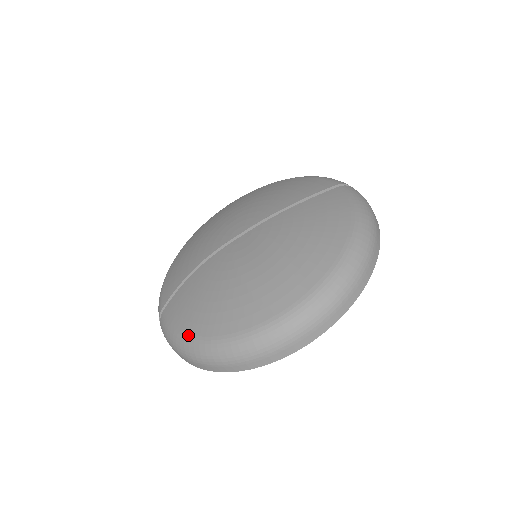
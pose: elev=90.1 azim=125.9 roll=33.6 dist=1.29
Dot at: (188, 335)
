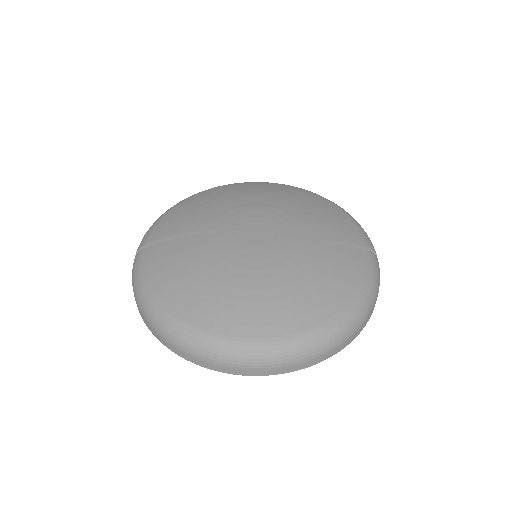
Dot at: (153, 292)
